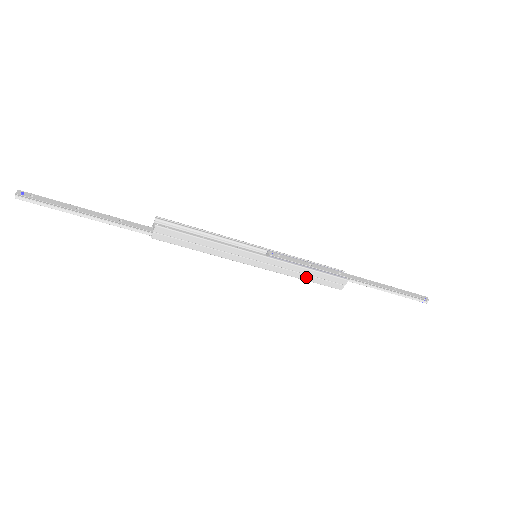
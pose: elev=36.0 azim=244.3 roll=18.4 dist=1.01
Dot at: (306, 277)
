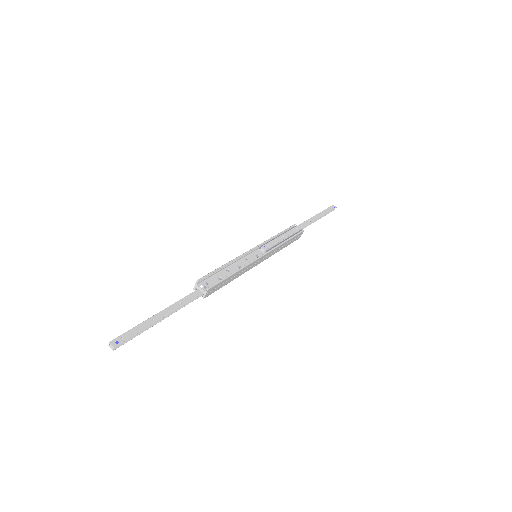
Dot at: (284, 247)
